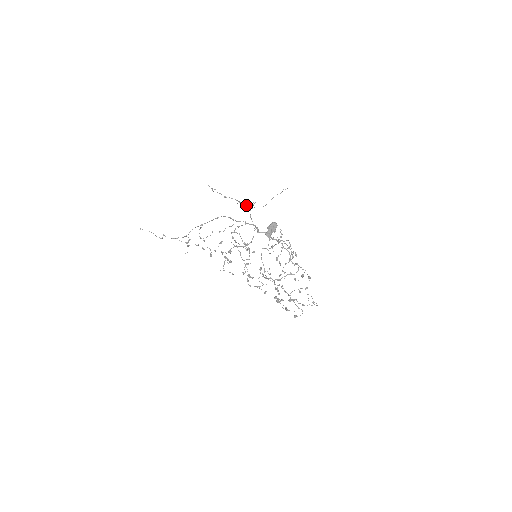
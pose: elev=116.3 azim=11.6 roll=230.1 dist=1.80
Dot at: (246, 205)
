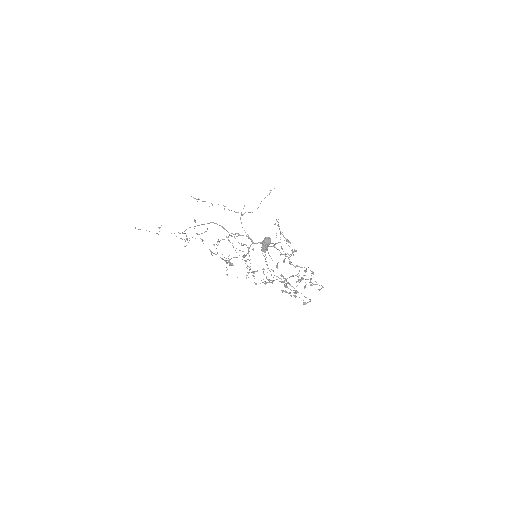
Dot at: (235, 212)
